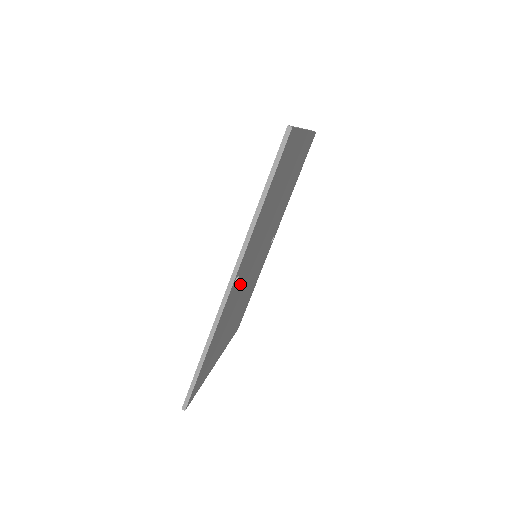
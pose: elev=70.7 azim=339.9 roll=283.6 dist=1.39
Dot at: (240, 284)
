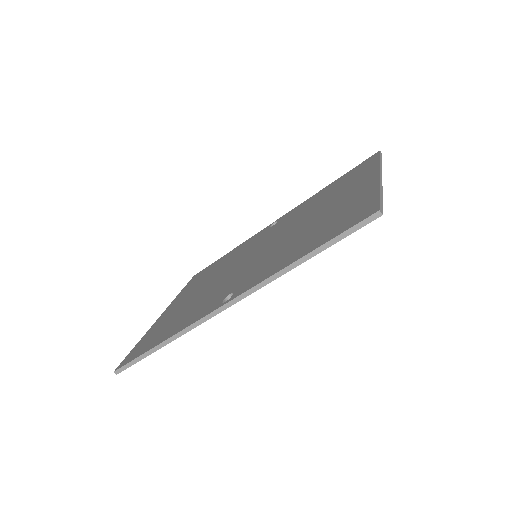
Dot at: occluded
